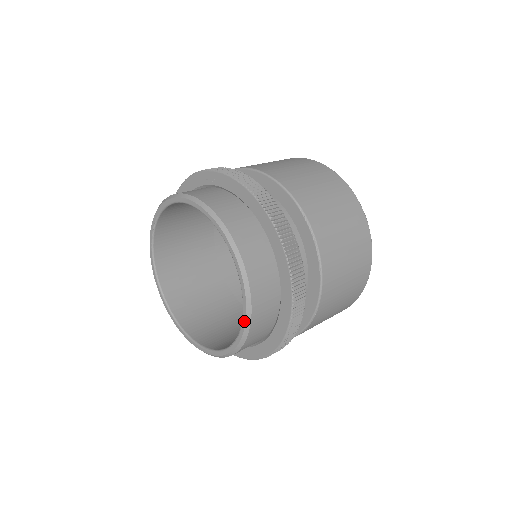
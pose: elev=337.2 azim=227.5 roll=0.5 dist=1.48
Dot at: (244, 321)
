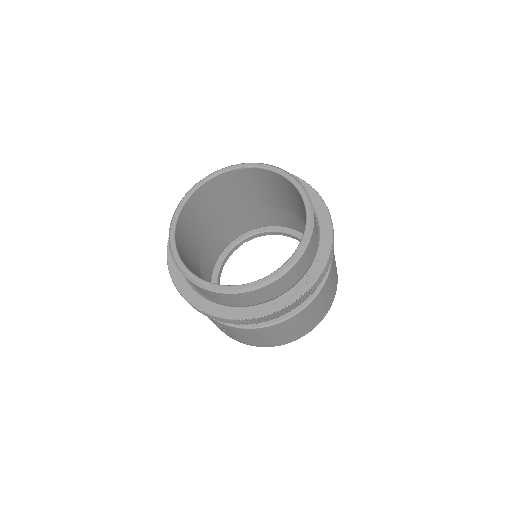
Dot at: (289, 176)
